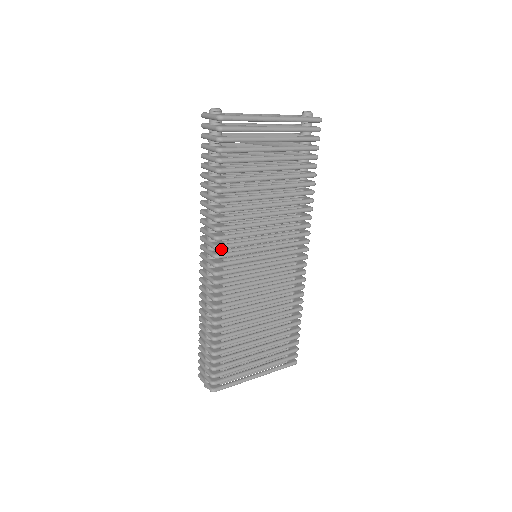
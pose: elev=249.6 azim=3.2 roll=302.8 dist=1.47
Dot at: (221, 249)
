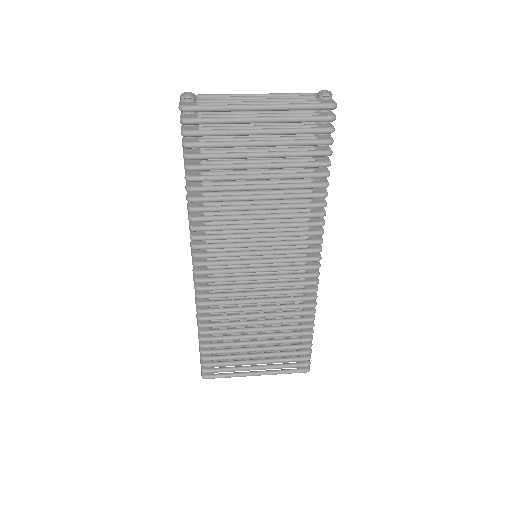
Dot at: (198, 249)
